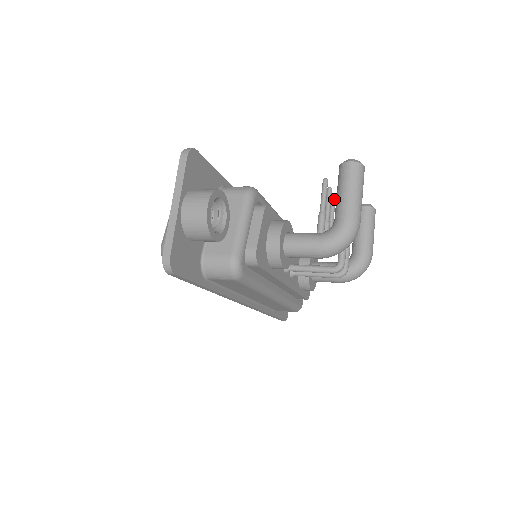
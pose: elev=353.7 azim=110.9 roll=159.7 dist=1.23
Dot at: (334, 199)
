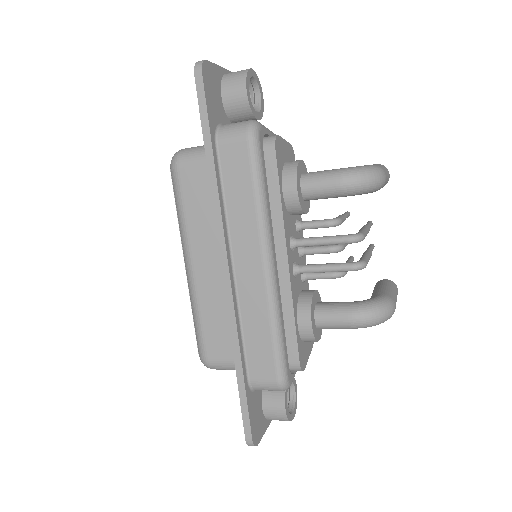
Dot at: (352, 257)
